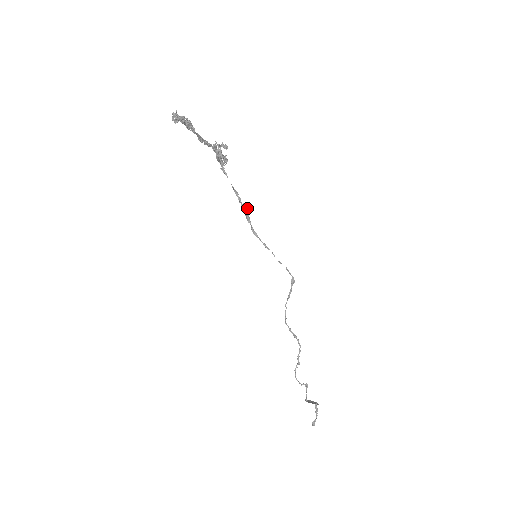
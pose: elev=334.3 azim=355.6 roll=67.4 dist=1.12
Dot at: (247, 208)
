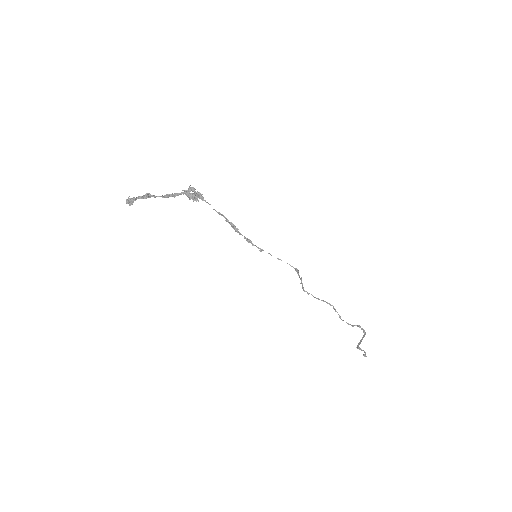
Dot at: occluded
